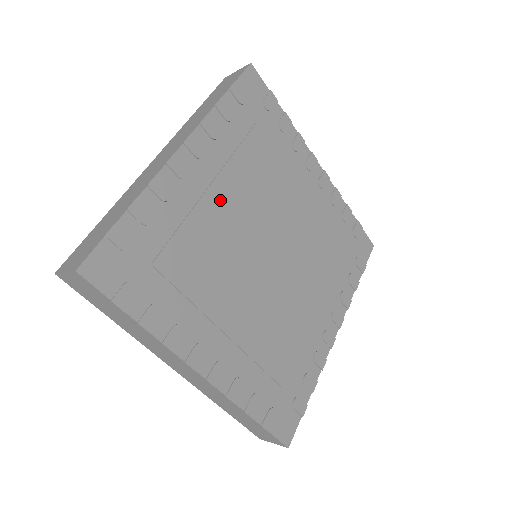
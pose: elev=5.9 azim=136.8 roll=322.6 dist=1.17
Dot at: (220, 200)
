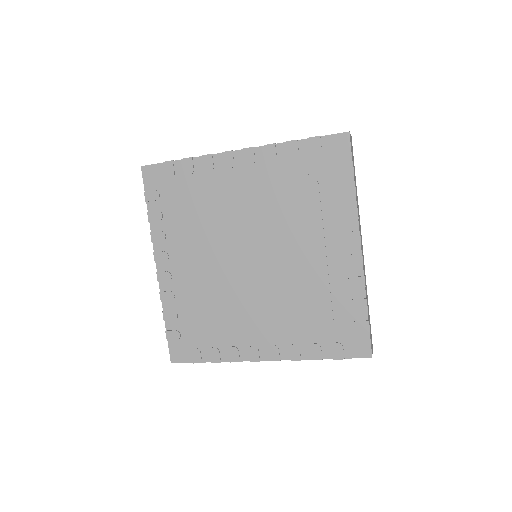
Dot at: (196, 266)
